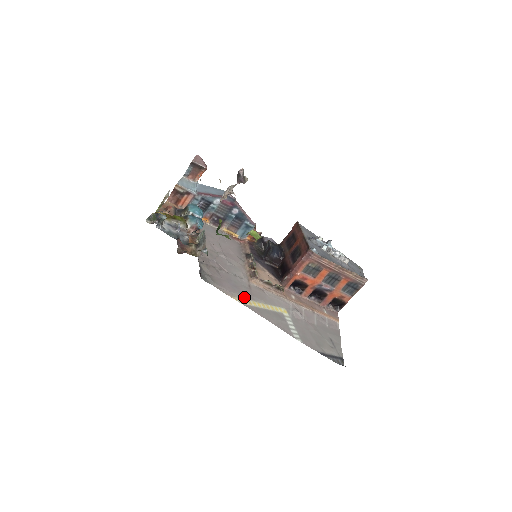
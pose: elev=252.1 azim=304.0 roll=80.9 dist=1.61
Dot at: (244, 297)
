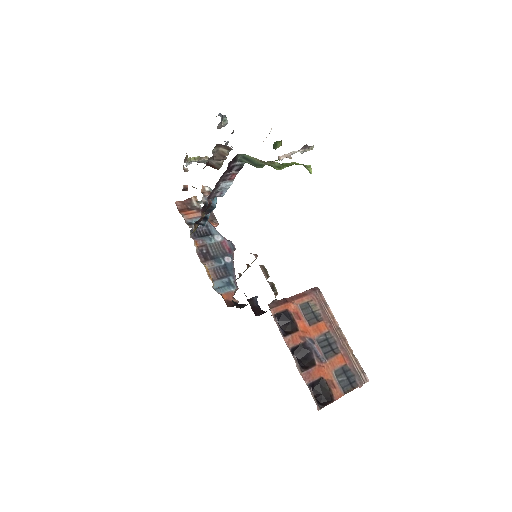
Dot at: occluded
